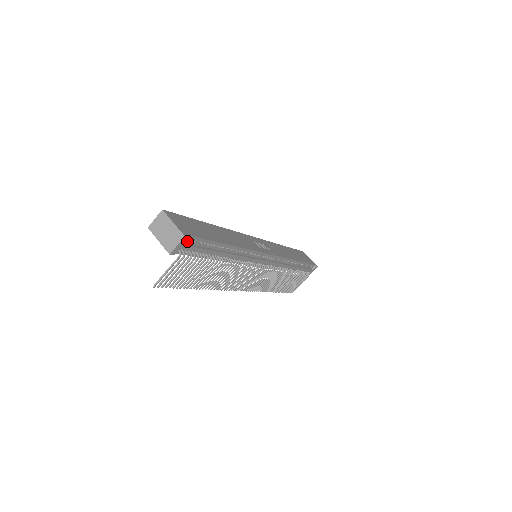
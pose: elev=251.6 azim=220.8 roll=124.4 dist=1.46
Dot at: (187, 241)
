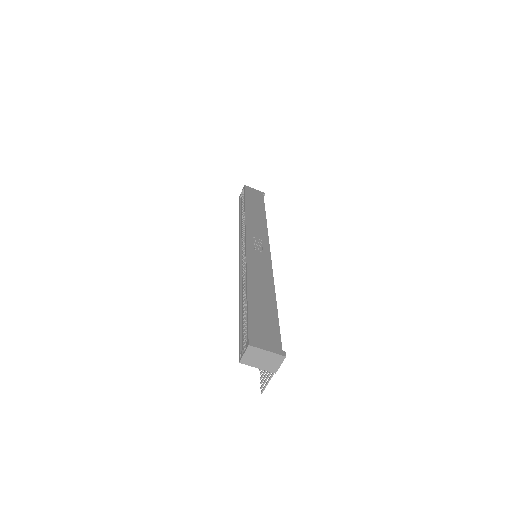
Dot at: occluded
